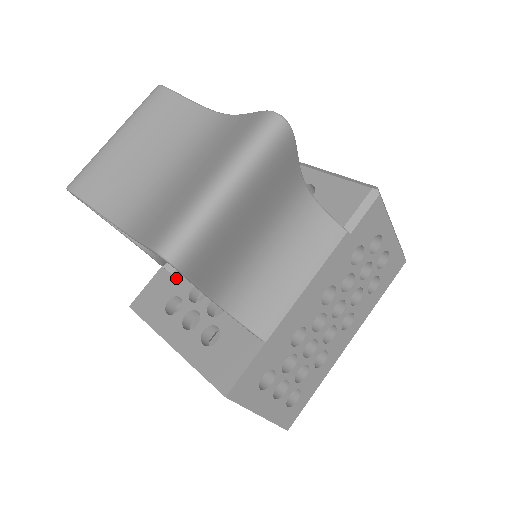
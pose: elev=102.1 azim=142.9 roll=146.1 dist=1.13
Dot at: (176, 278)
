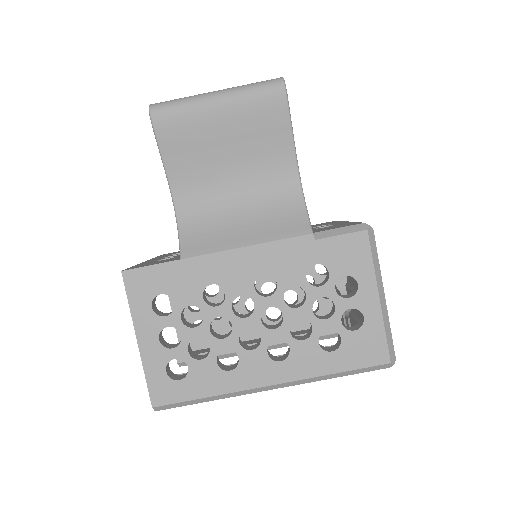
Dot at: occluded
